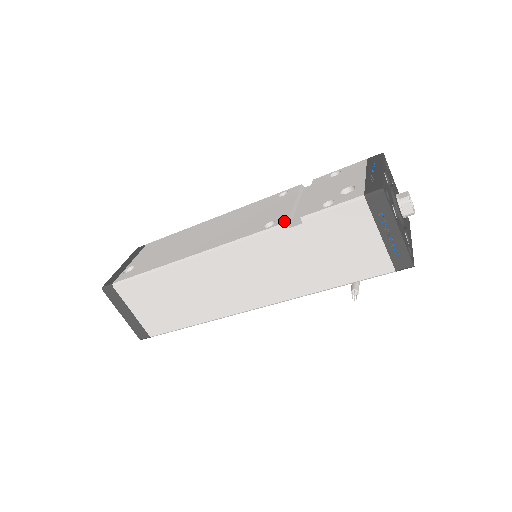
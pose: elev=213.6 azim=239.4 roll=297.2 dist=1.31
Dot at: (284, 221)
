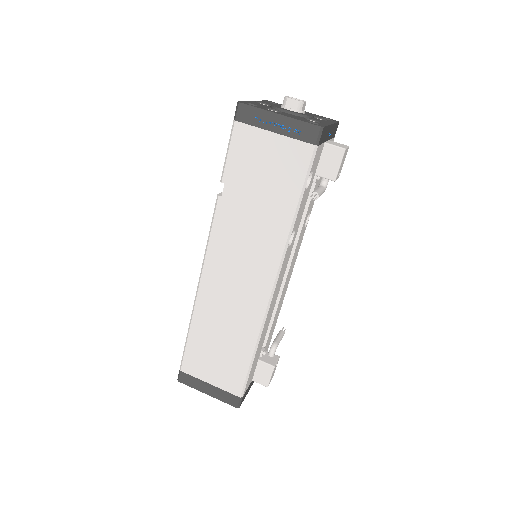
Dot at: (217, 197)
